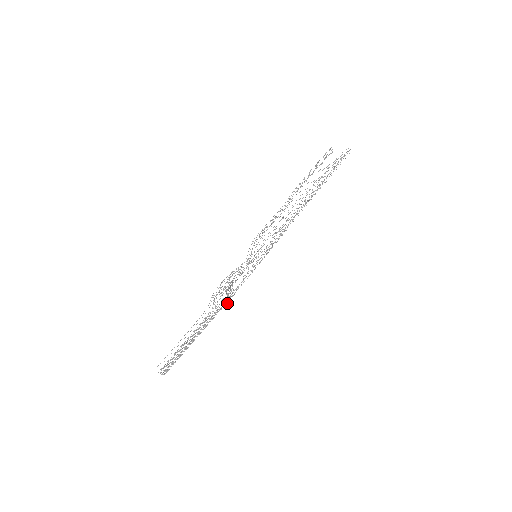
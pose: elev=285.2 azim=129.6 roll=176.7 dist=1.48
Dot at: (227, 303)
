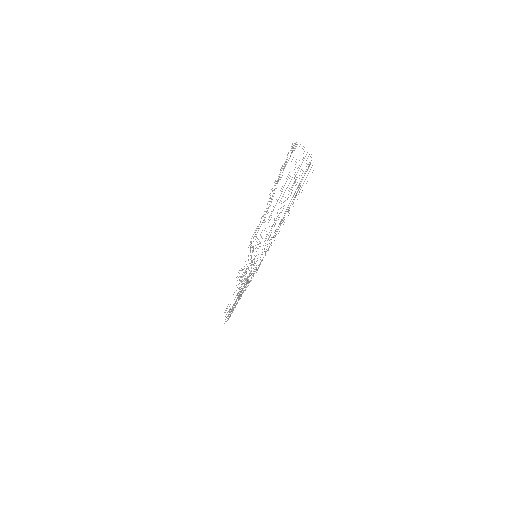
Dot at: occluded
